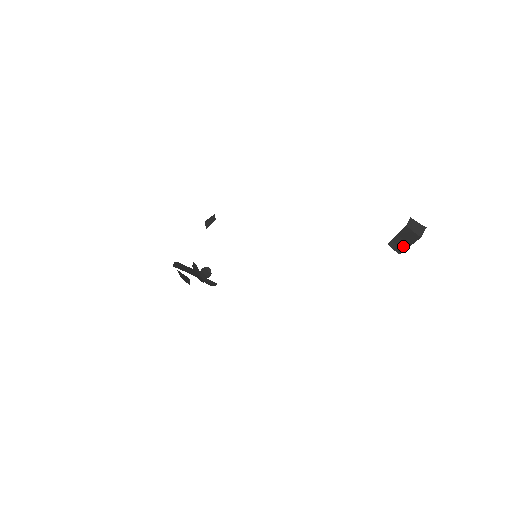
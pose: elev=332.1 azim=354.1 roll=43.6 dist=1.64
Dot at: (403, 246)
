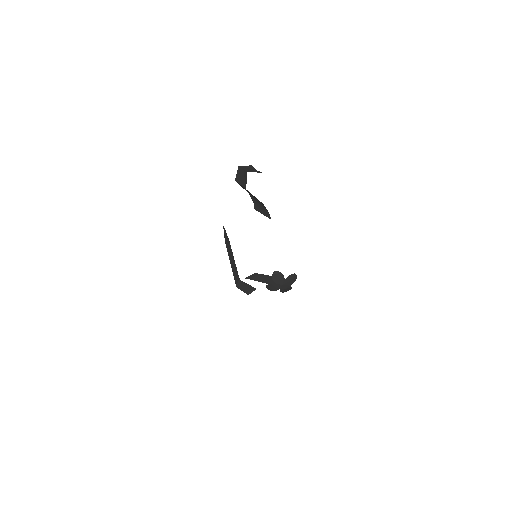
Dot at: (263, 206)
